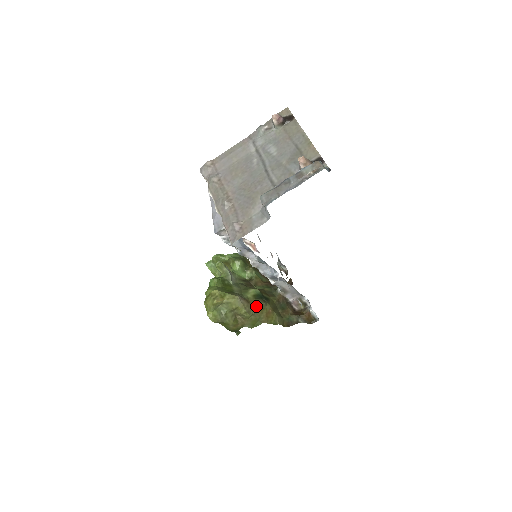
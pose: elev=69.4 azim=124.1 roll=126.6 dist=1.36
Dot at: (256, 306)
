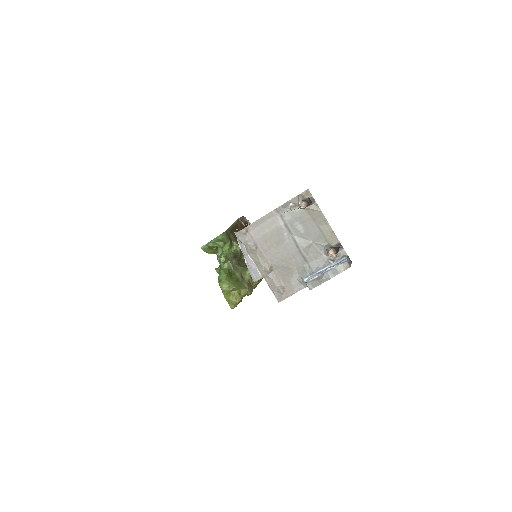
Dot at: (255, 284)
